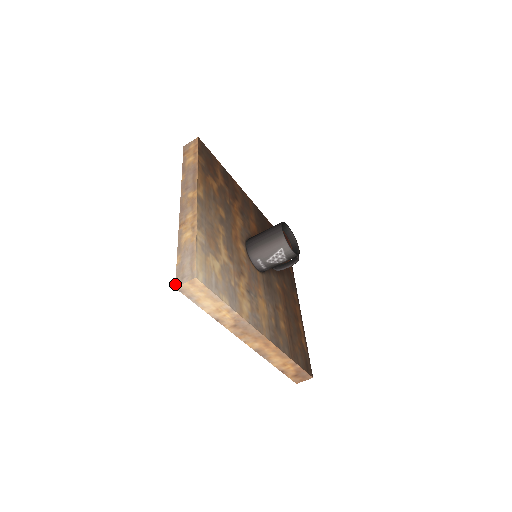
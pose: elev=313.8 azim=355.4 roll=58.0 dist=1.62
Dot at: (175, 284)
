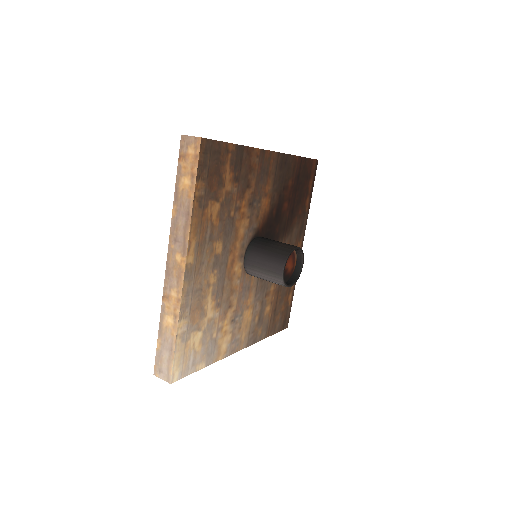
Dot at: (154, 371)
